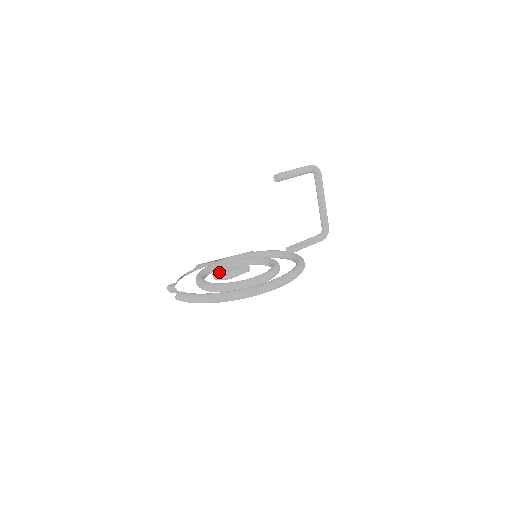
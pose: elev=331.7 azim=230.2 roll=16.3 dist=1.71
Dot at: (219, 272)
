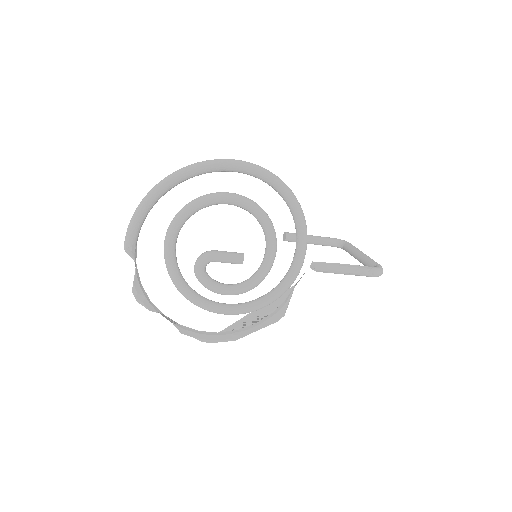
Dot at: occluded
